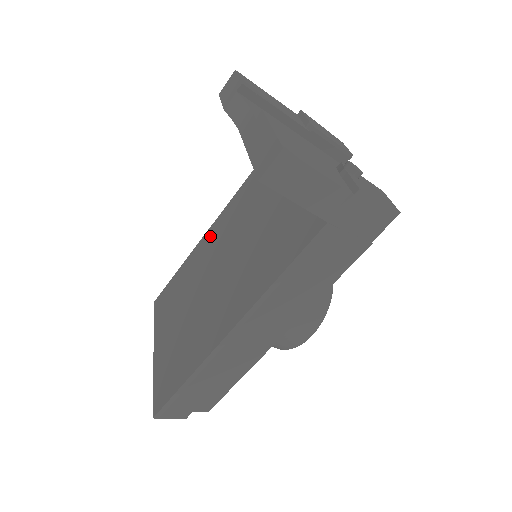
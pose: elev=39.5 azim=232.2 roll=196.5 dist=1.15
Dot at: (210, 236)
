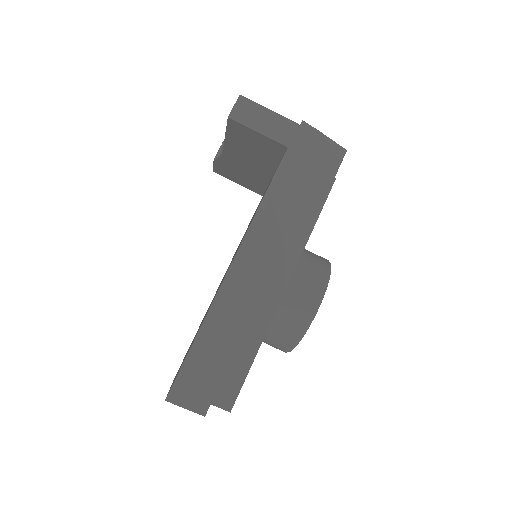
Dot at: occluded
